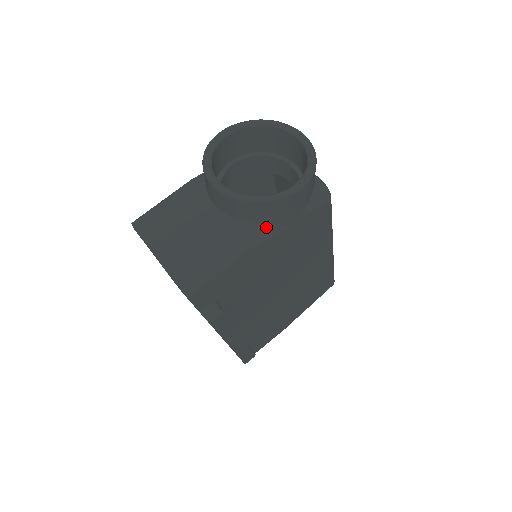
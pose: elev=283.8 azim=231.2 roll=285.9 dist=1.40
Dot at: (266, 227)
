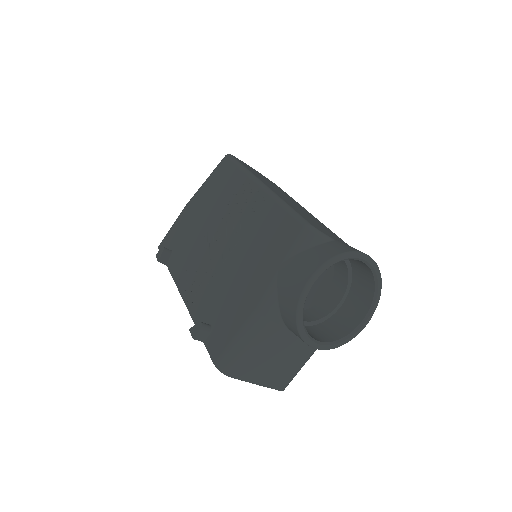
Dot at: occluded
